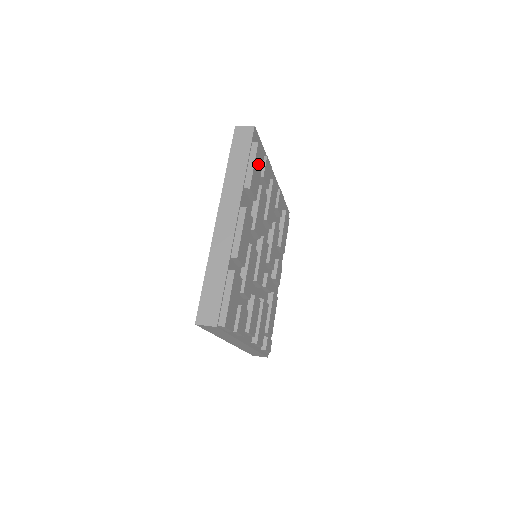
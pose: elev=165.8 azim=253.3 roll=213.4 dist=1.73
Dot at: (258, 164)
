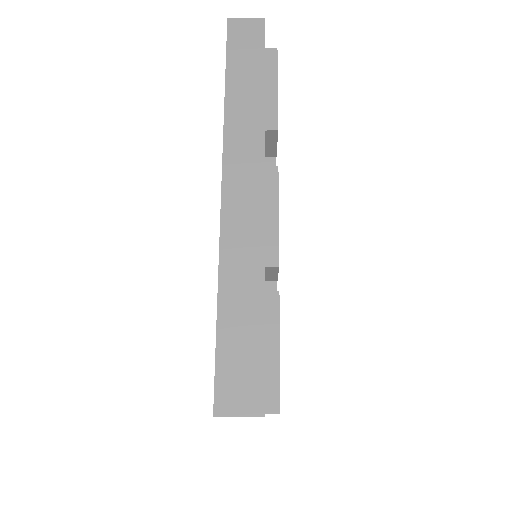
Dot at: occluded
